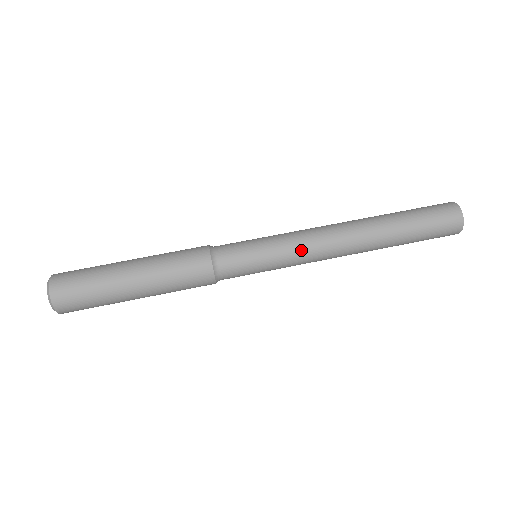
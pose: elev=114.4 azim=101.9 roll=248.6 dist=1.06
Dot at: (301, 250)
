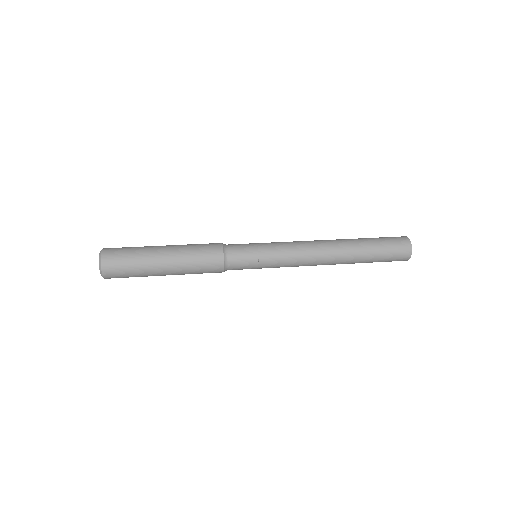
Dot at: (288, 243)
